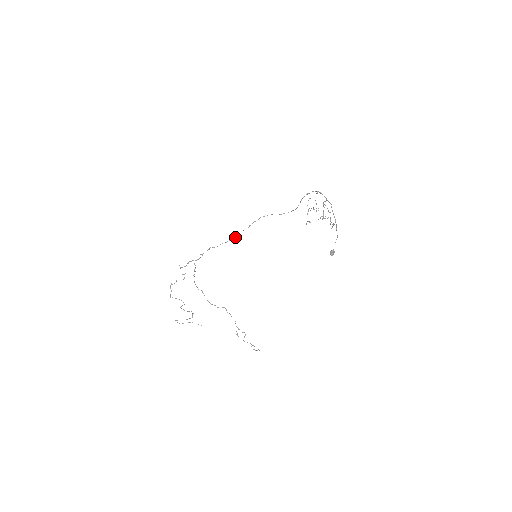
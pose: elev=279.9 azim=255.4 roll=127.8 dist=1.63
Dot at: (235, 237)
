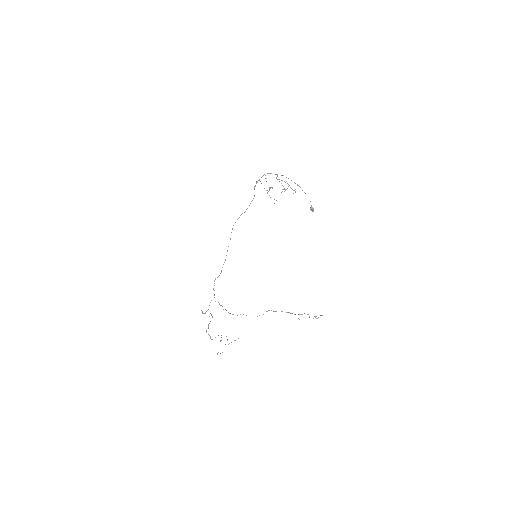
Dot at: occluded
